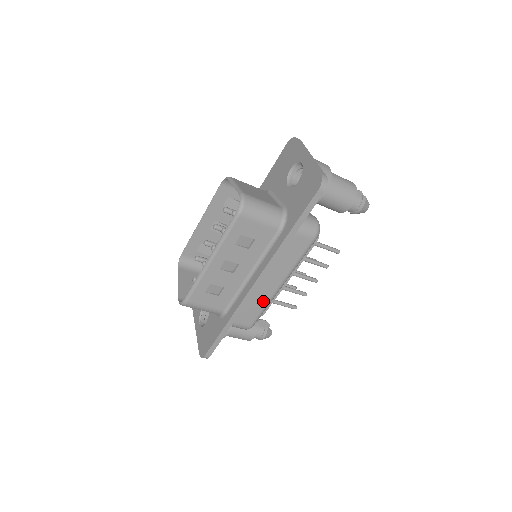
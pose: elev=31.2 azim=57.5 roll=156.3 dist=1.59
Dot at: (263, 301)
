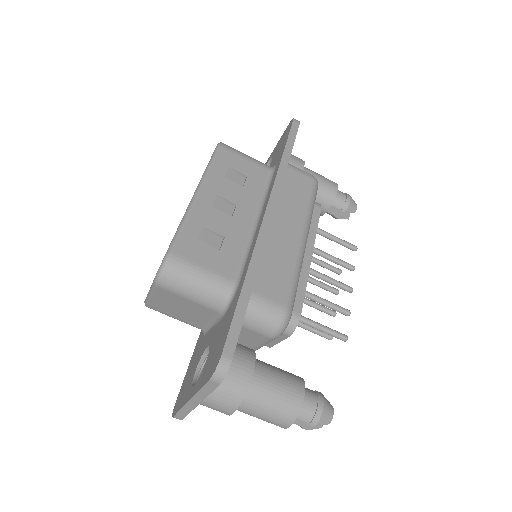
Dot at: (288, 258)
